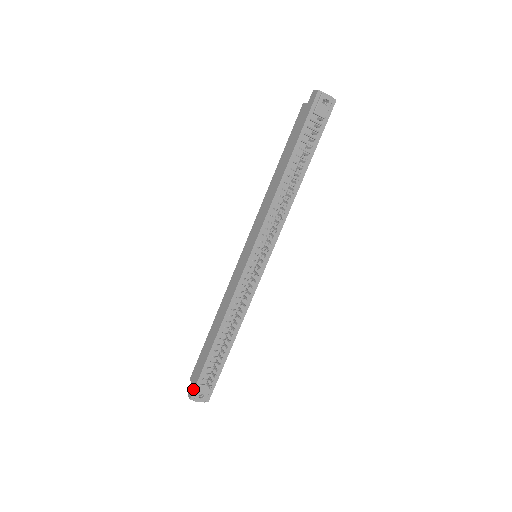
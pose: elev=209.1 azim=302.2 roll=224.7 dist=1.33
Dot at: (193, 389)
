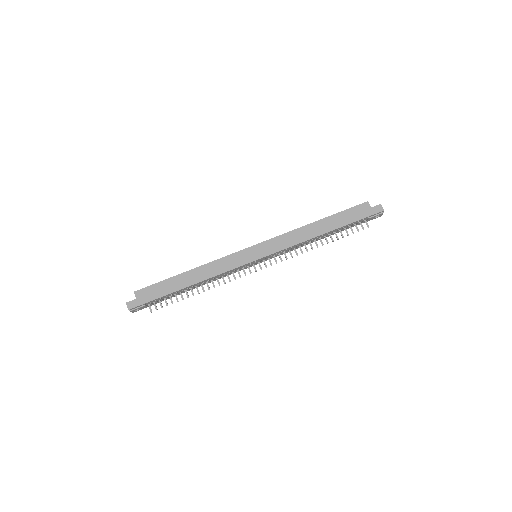
Dot at: (137, 305)
